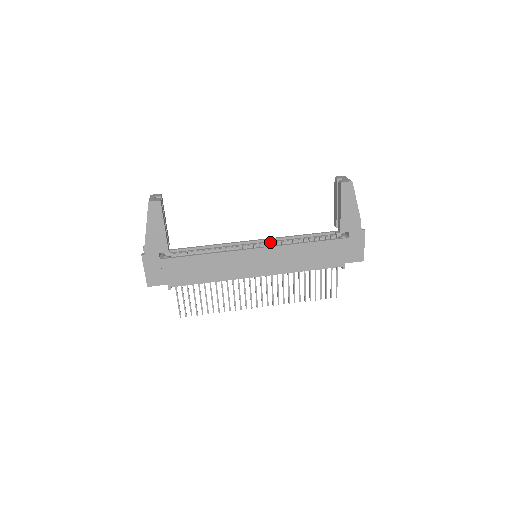
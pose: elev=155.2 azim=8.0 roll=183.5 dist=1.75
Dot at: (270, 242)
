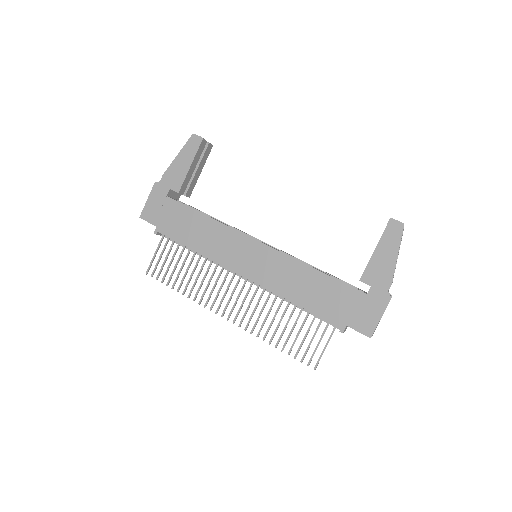
Dot at: occluded
